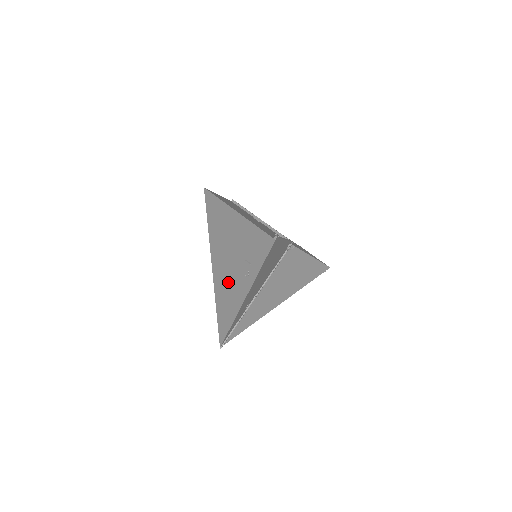
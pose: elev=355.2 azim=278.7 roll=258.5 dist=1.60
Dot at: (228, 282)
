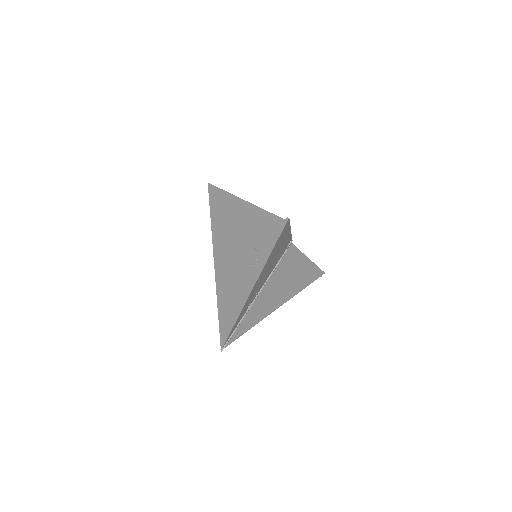
Dot at: (232, 276)
